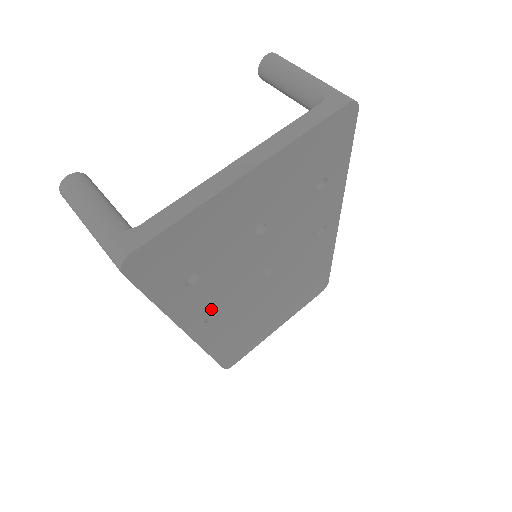
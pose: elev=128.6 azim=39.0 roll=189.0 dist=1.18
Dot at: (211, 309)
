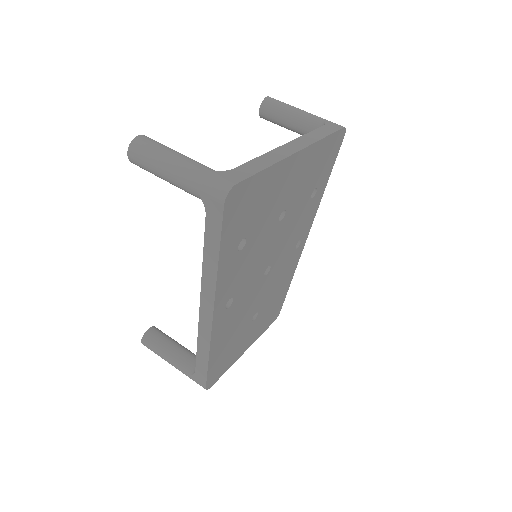
Dot at: (233, 292)
